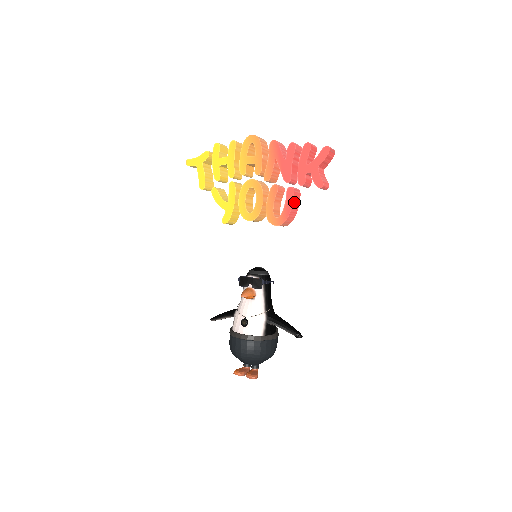
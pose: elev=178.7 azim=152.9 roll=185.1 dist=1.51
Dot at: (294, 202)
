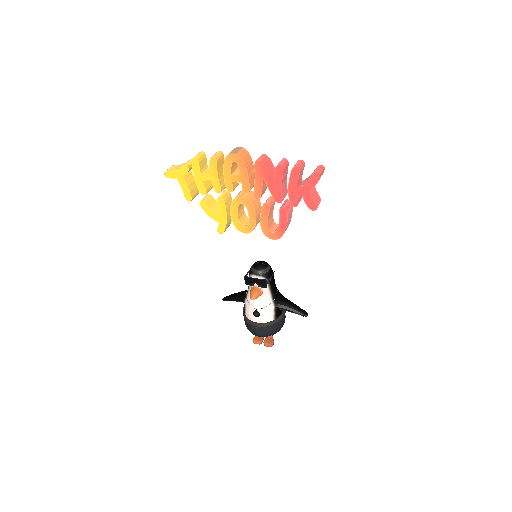
Dot at: (288, 219)
